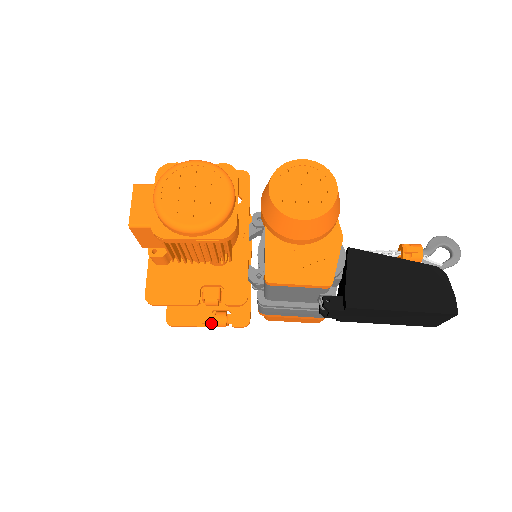
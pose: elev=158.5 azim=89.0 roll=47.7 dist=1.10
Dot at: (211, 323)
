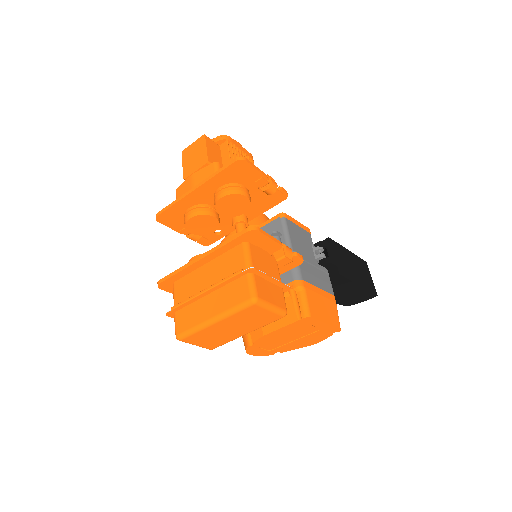
Dot at: (280, 245)
